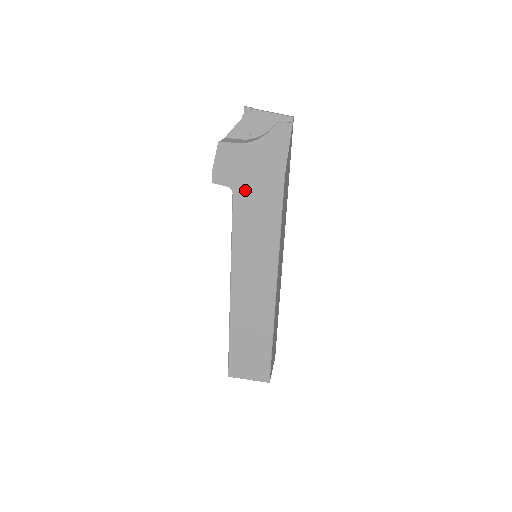
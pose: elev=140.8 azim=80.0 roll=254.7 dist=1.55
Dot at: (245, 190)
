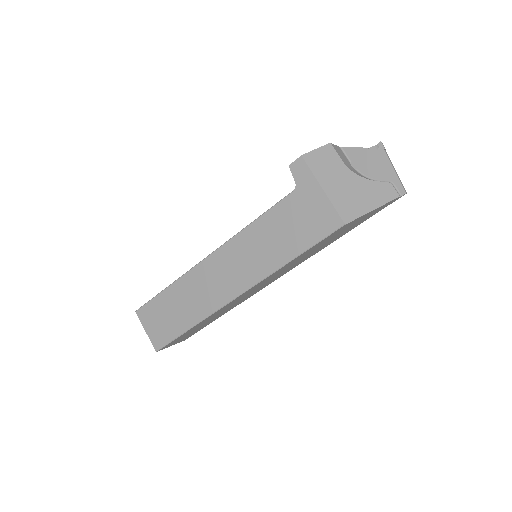
Dot at: (304, 200)
